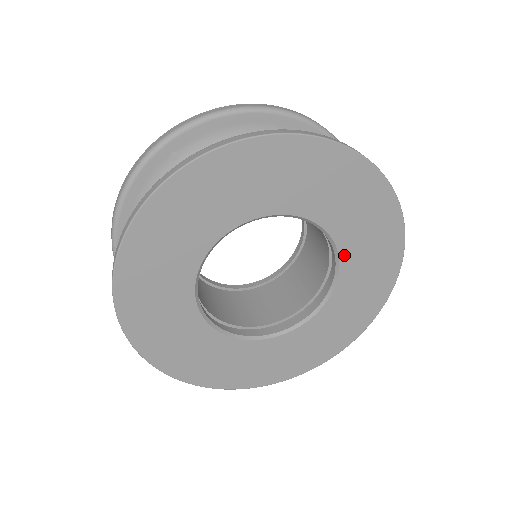
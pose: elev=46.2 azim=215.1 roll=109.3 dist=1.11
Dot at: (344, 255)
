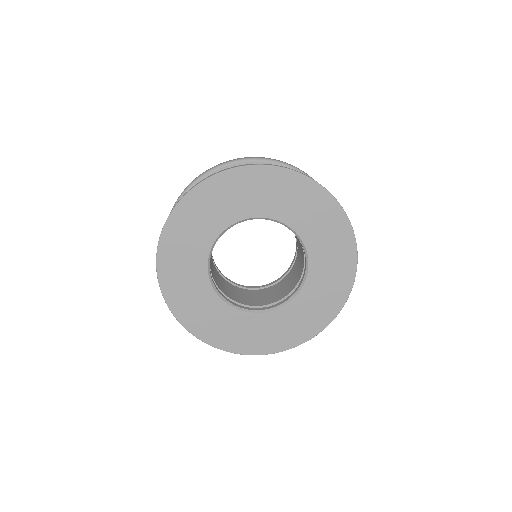
Dot at: (302, 234)
